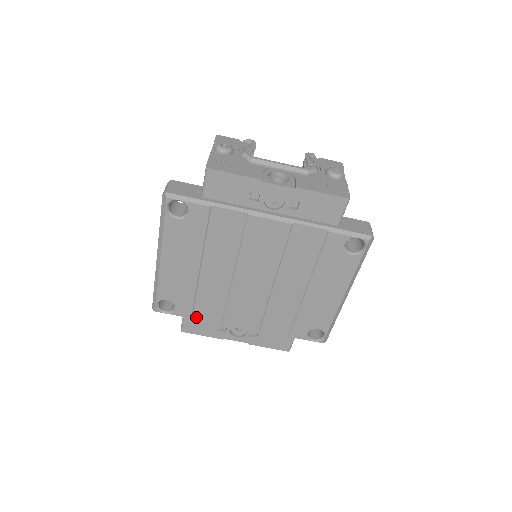
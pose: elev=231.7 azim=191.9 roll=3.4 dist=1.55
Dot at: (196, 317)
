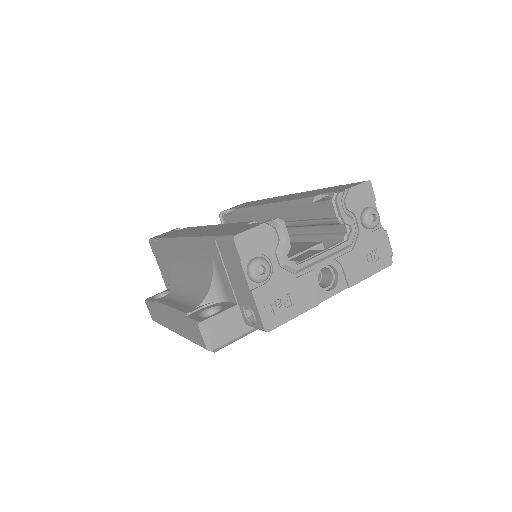
Dot at: occluded
